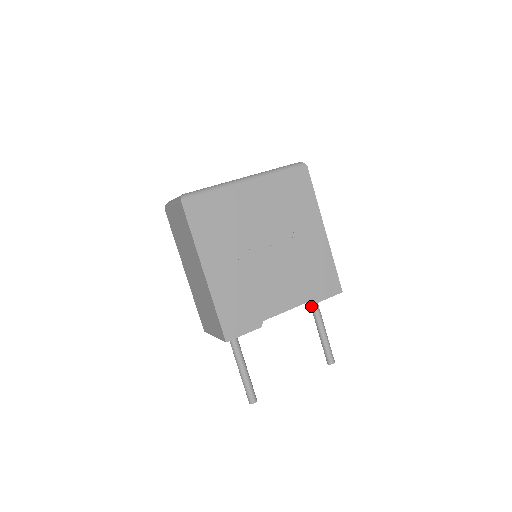
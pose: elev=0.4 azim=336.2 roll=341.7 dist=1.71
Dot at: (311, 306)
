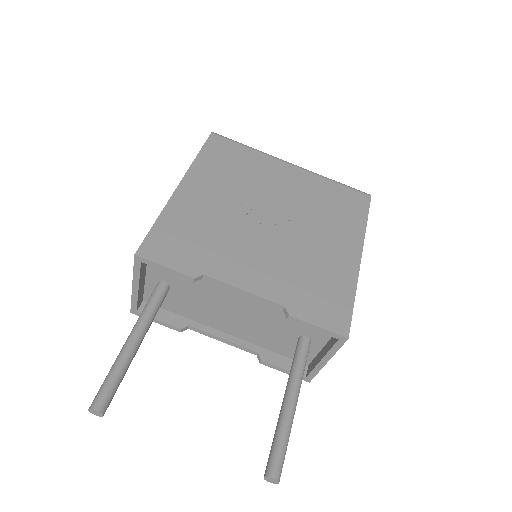
Dot at: (292, 364)
